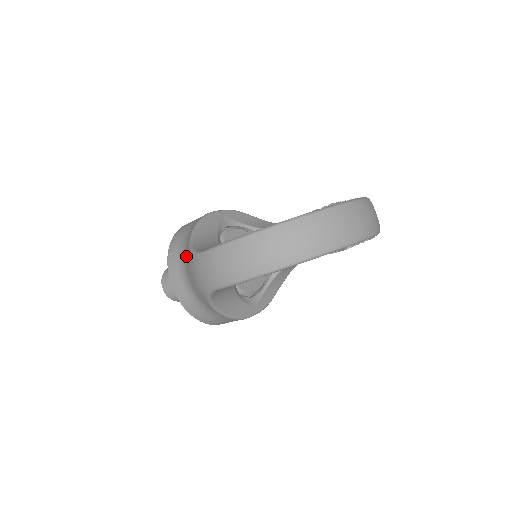
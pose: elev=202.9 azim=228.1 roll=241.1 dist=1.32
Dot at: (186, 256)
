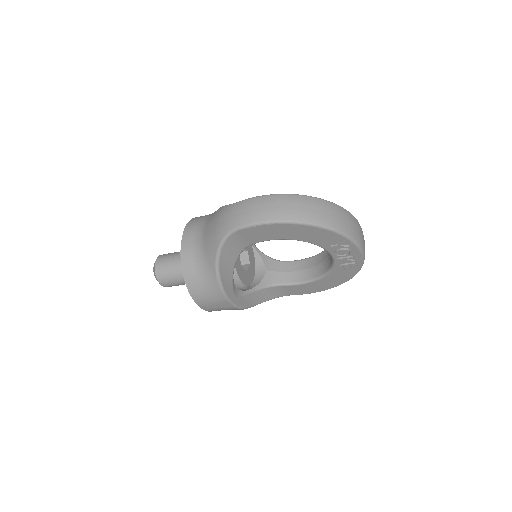
Dot at: (212, 217)
